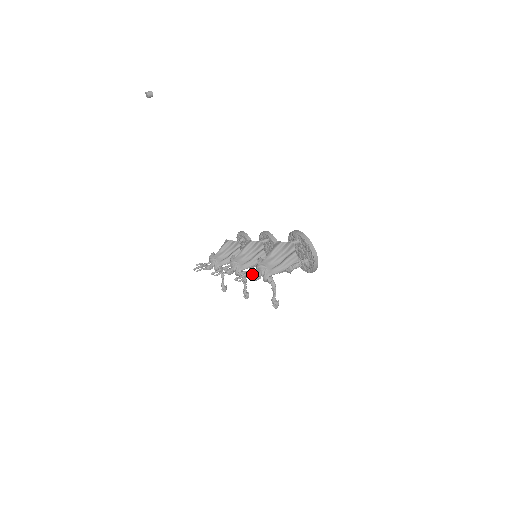
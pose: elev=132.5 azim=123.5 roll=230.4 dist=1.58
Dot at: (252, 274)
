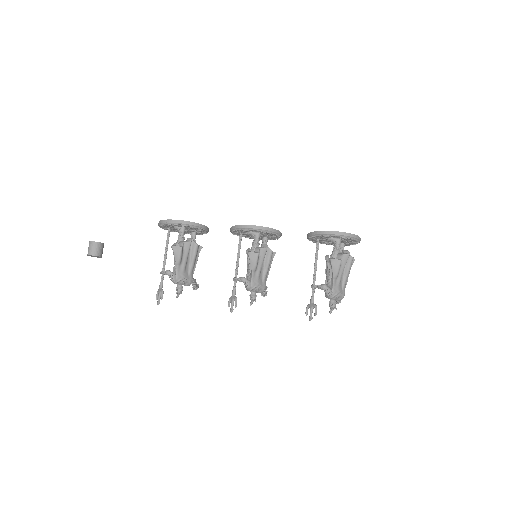
Dot at: occluded
